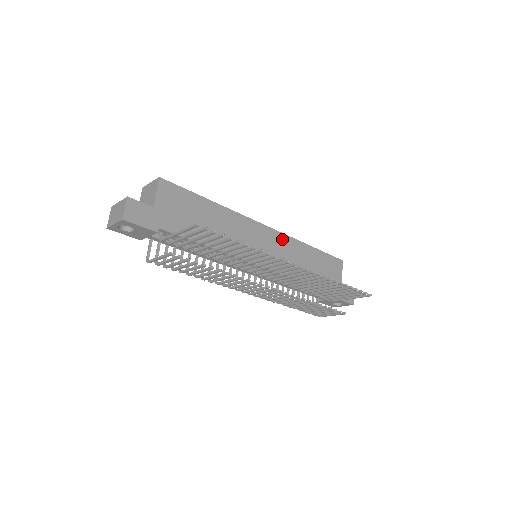
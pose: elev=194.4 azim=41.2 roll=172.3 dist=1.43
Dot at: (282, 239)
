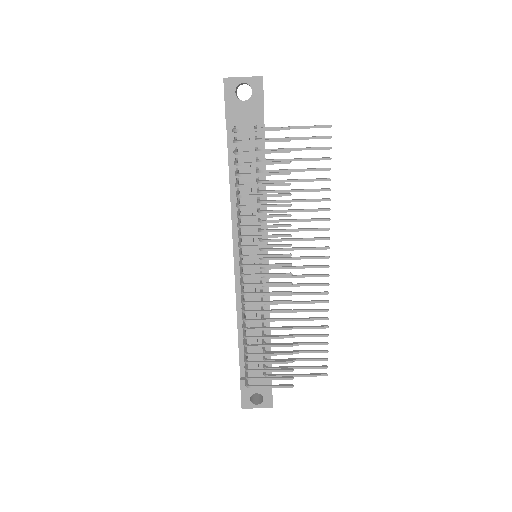
Dot at: occluded
